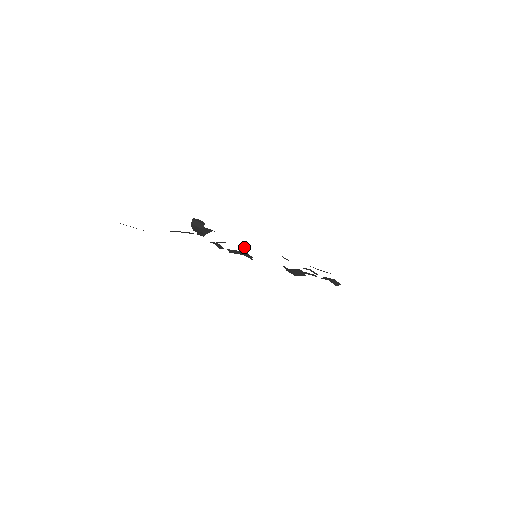
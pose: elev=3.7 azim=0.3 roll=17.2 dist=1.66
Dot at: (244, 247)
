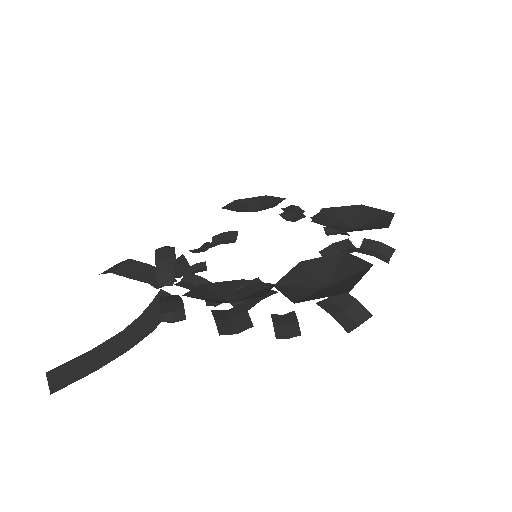
Dot at: (225, 236)
